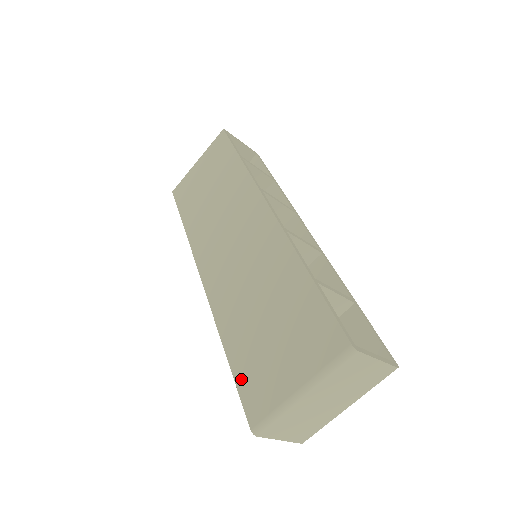
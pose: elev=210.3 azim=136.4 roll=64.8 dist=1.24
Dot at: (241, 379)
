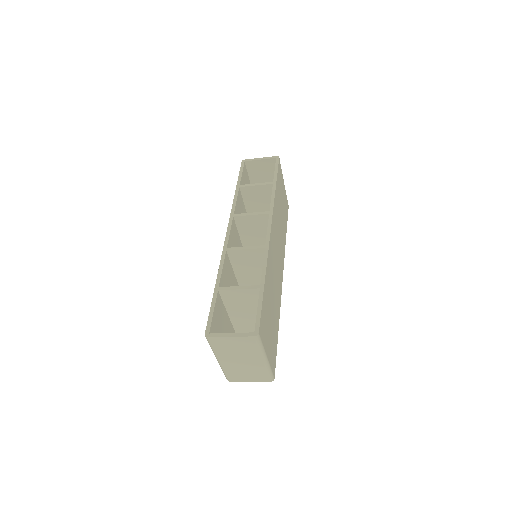
Dot at: occluded
